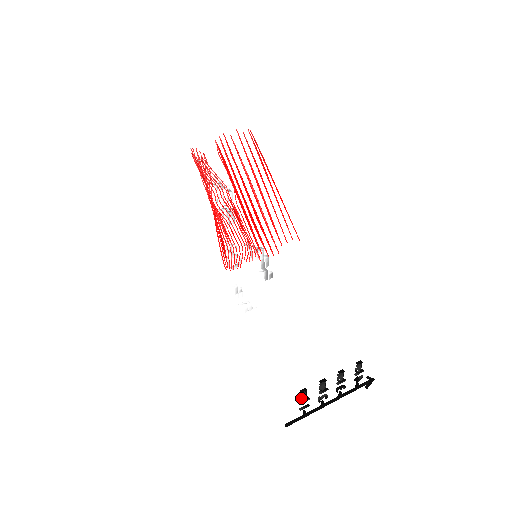
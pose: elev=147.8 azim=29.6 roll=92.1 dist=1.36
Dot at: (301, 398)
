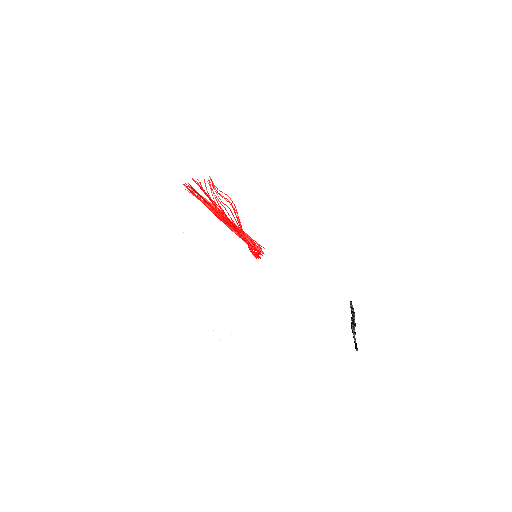
Dot at: occluded
